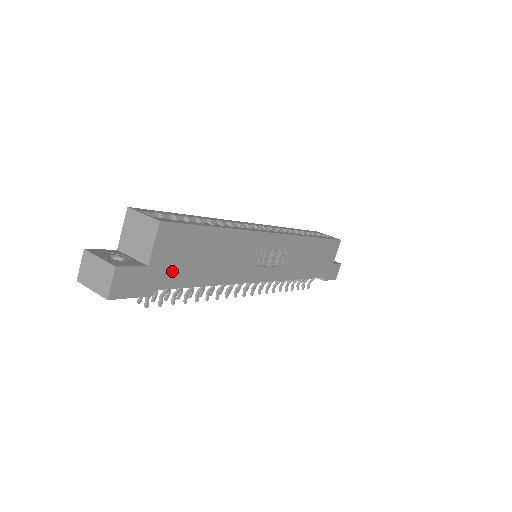
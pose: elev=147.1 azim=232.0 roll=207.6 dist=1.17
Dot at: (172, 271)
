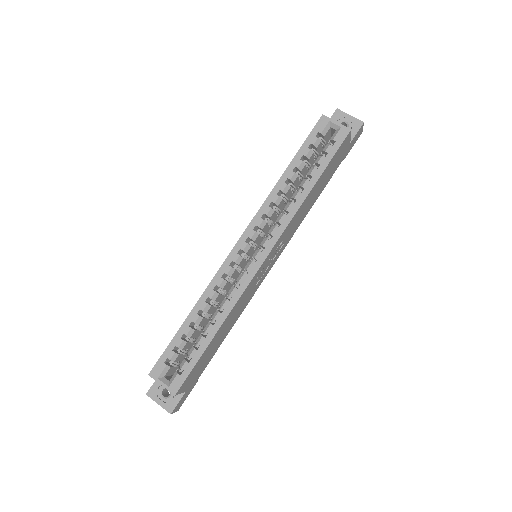
Dot at: (200, 371)
